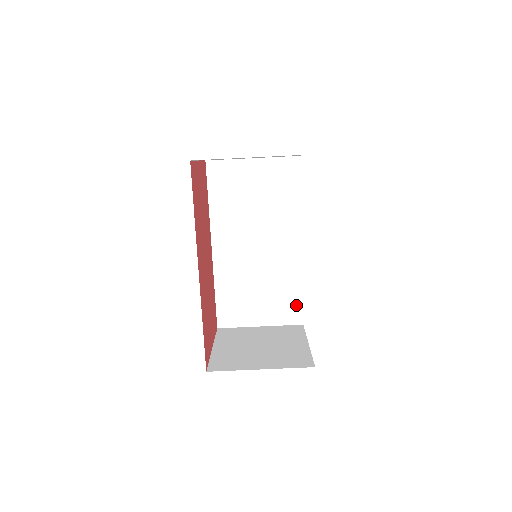
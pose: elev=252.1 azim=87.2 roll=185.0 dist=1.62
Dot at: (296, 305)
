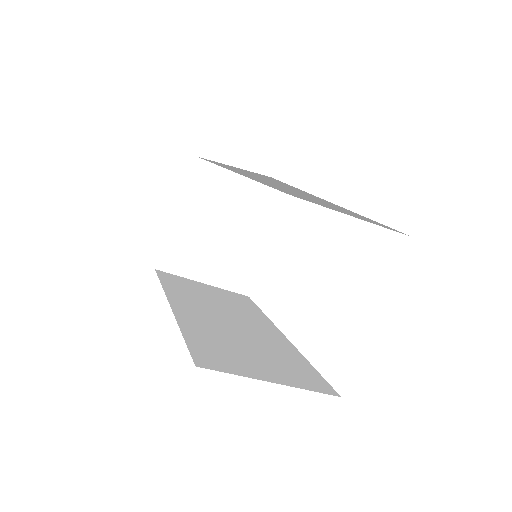
Dot at: occluded
